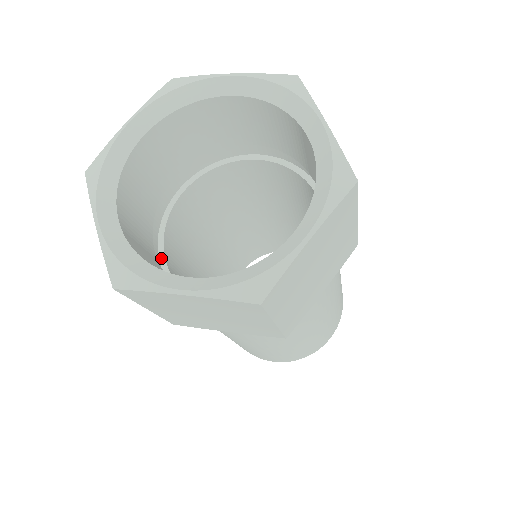
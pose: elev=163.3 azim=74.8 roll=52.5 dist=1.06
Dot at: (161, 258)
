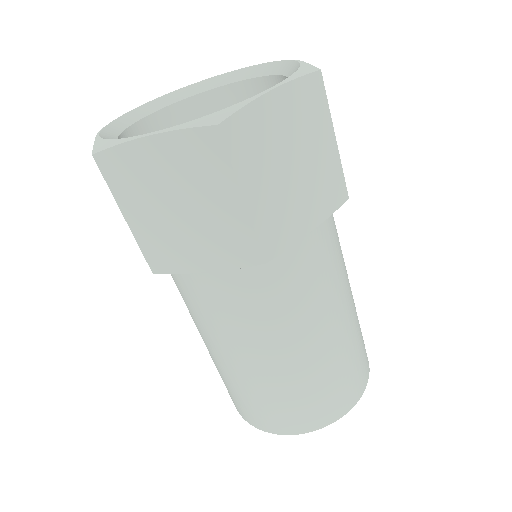
Dot at: occluded
